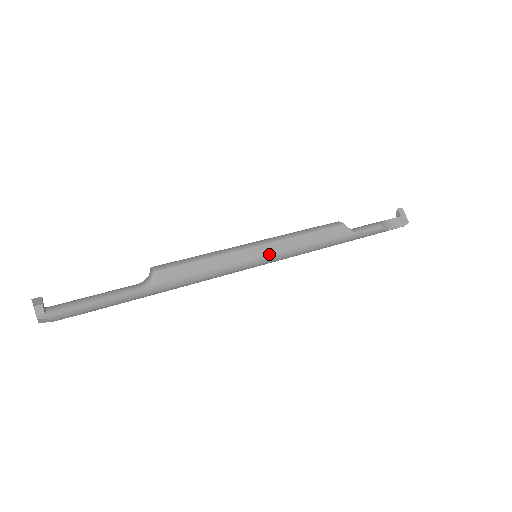
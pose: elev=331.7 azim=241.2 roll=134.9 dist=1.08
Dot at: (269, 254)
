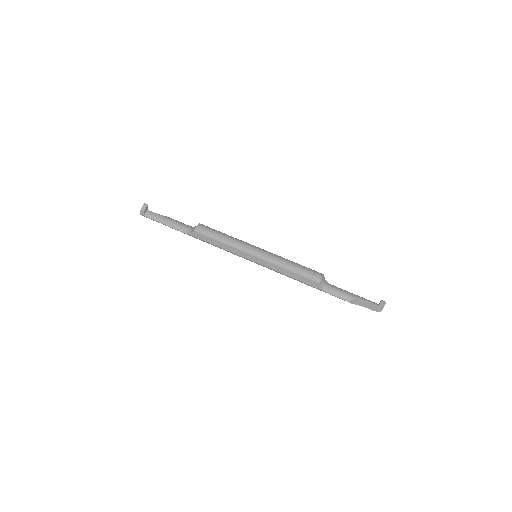
Dot at: (258, 264)
